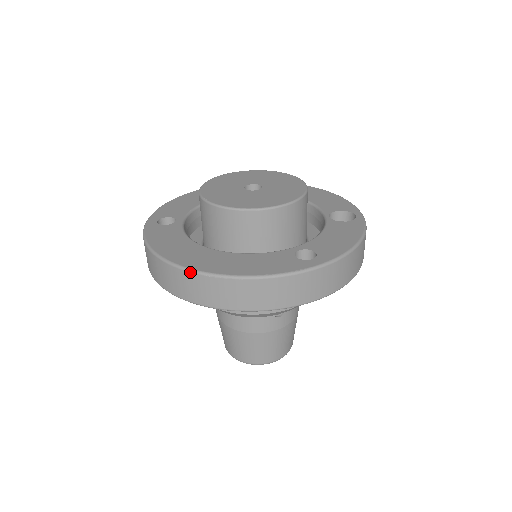
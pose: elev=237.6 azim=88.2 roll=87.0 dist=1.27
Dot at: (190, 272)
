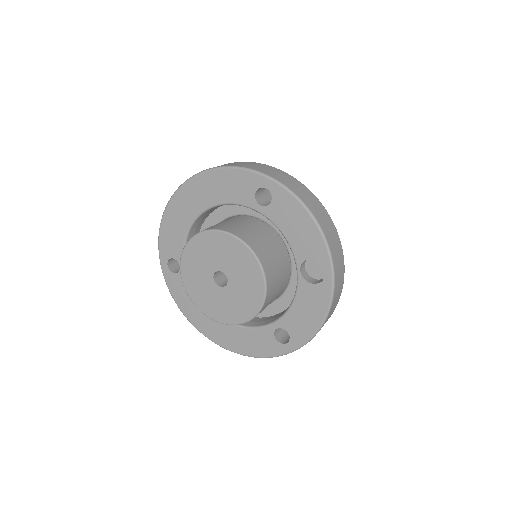
Dot at: occluded
